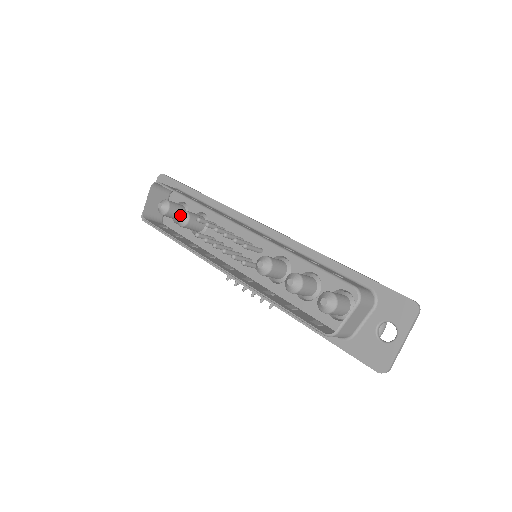
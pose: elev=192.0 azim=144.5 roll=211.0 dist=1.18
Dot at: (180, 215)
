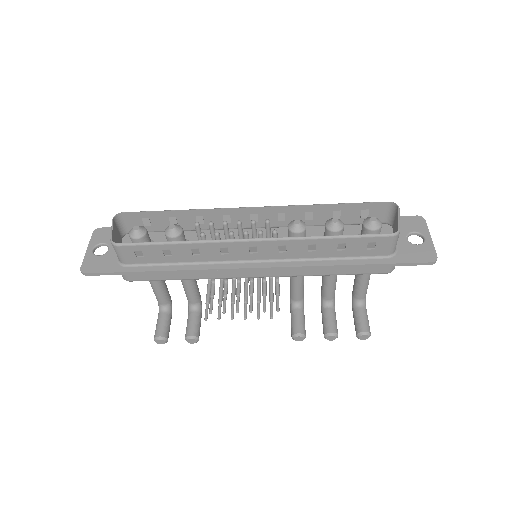
Dot at: (173, 224)
